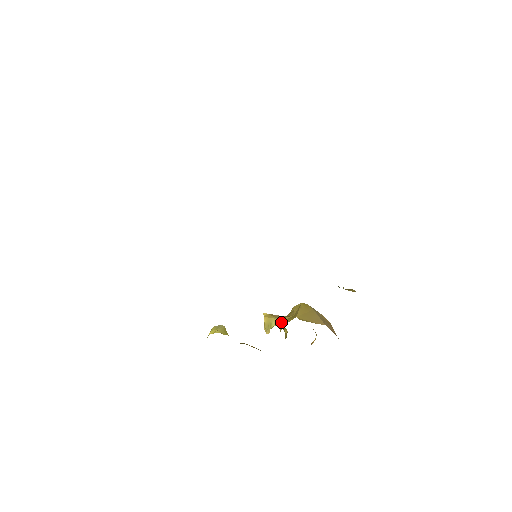
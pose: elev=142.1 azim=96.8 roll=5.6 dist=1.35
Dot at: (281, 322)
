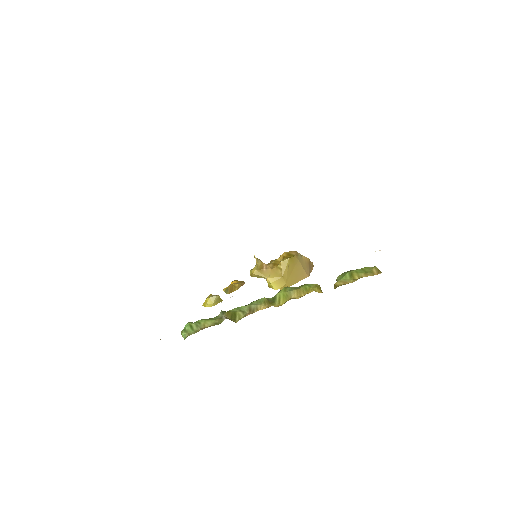
Dot at: (270, 283)
